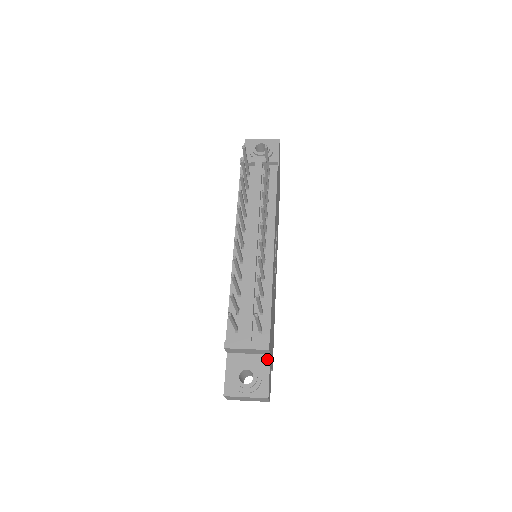
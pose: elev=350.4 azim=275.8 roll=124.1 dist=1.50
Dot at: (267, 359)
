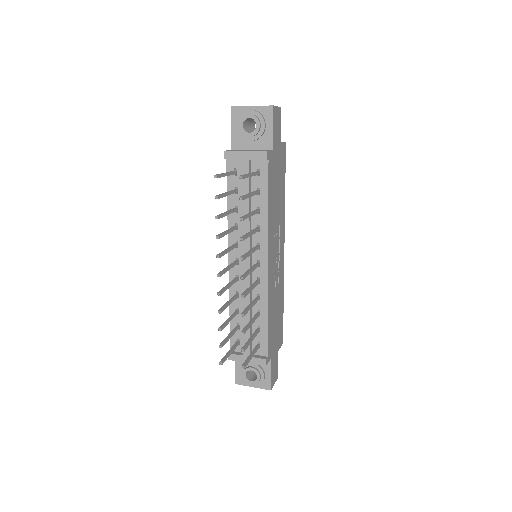
Dot at: (269, 361)
